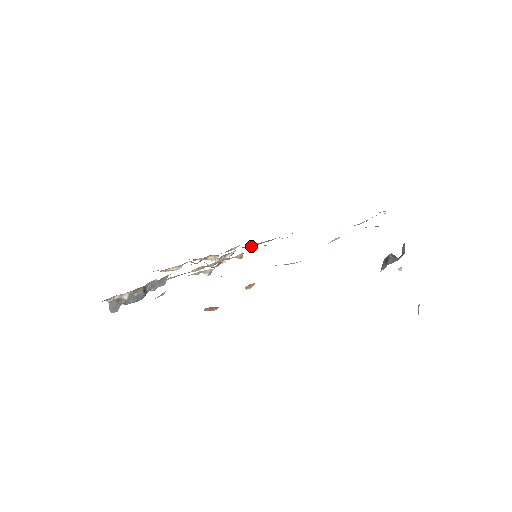
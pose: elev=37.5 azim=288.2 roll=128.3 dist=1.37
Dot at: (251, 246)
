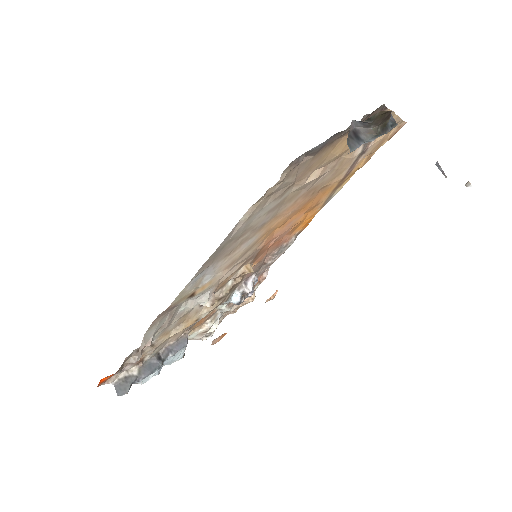
Dot at: (272, 259)
